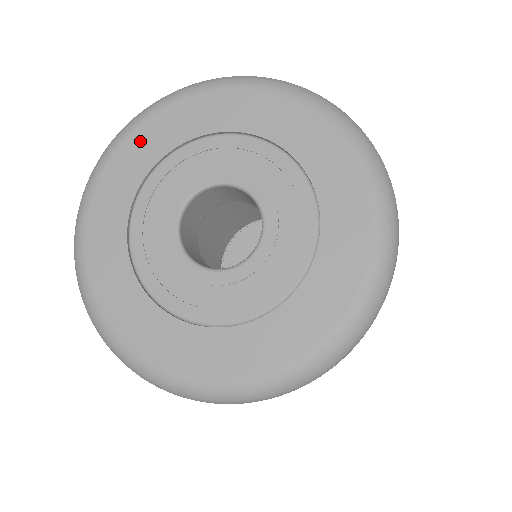
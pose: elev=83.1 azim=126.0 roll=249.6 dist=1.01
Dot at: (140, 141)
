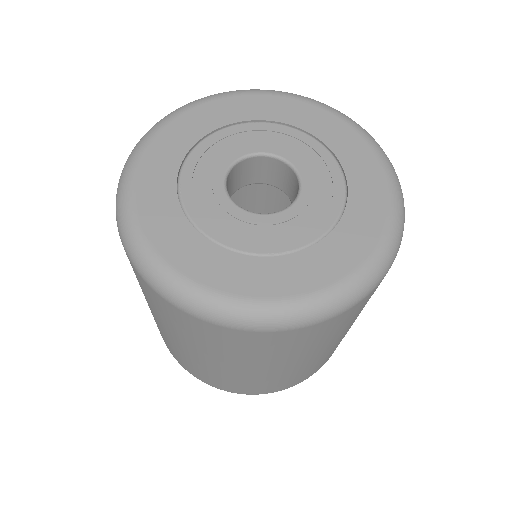
Dot at: (262, 102)
